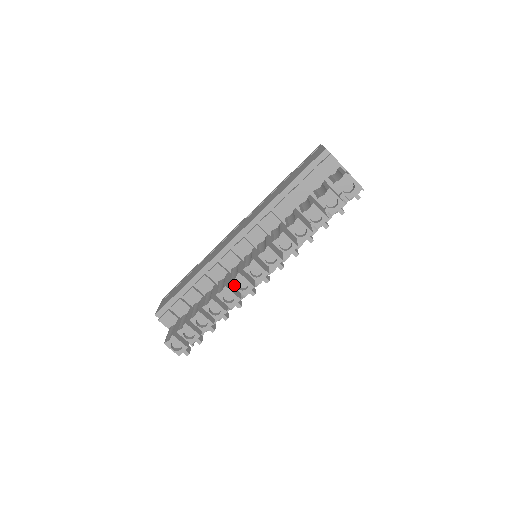
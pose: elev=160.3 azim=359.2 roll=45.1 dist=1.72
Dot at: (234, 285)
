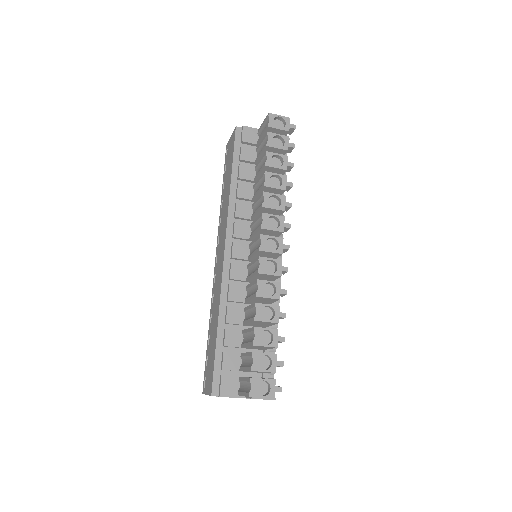
Dot at: (264, 273)
